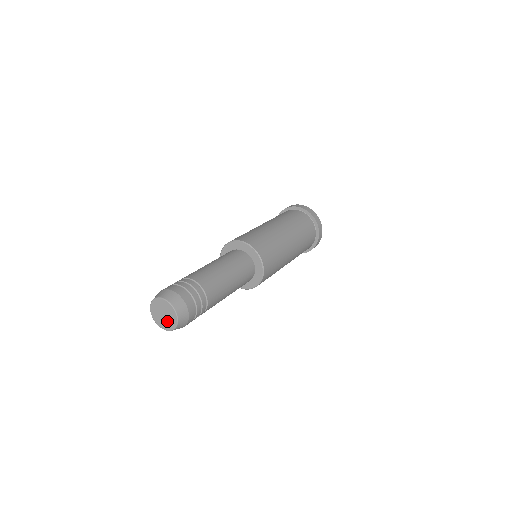
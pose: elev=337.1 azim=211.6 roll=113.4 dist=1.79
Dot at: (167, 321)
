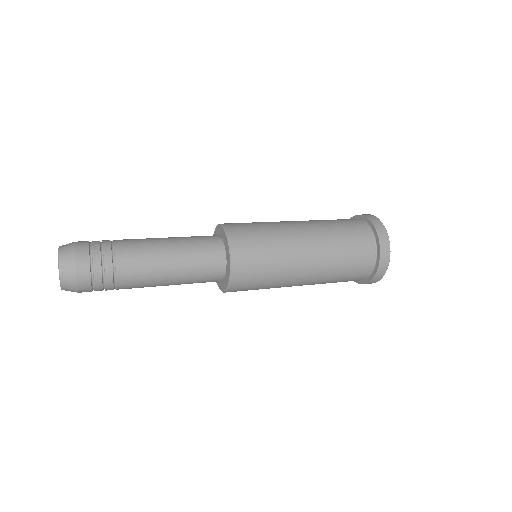
Dot at: occluded
